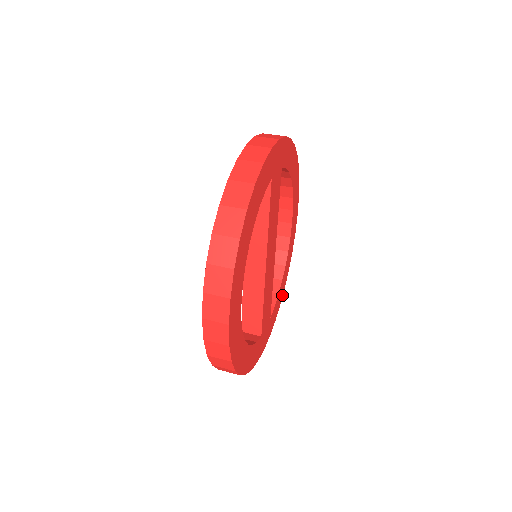
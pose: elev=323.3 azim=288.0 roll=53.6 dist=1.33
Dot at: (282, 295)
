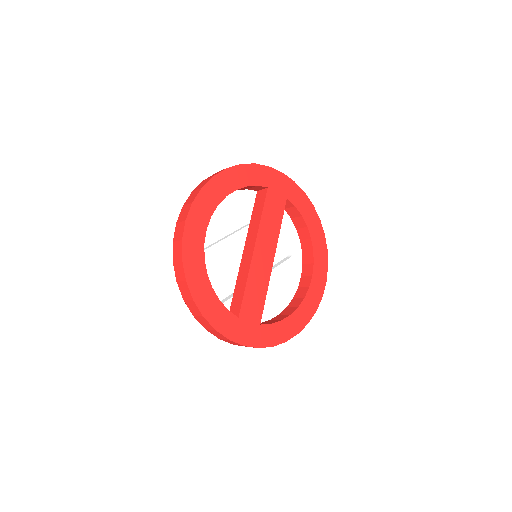
Dot at: (291, 336)
